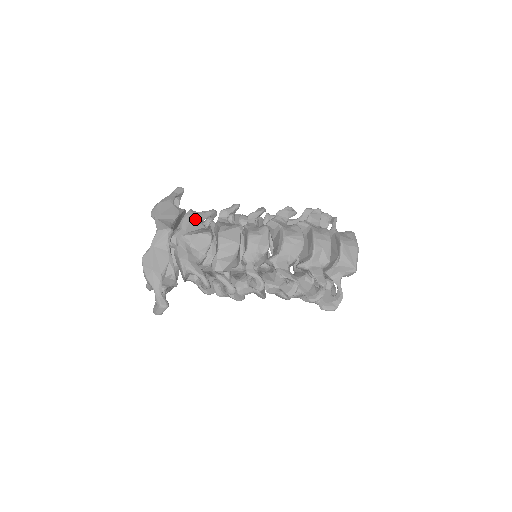
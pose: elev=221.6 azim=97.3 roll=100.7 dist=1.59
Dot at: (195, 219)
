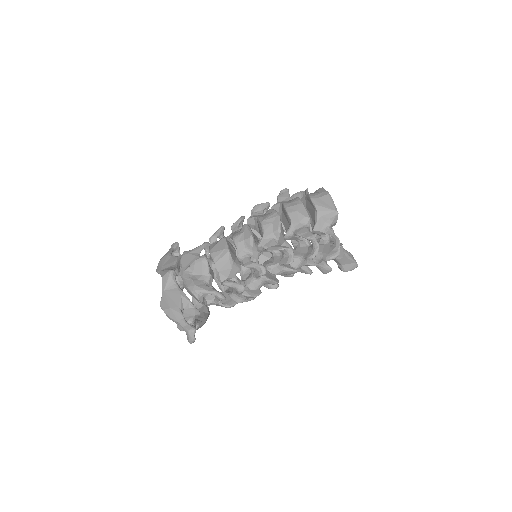
Dot at: (191, 255)
